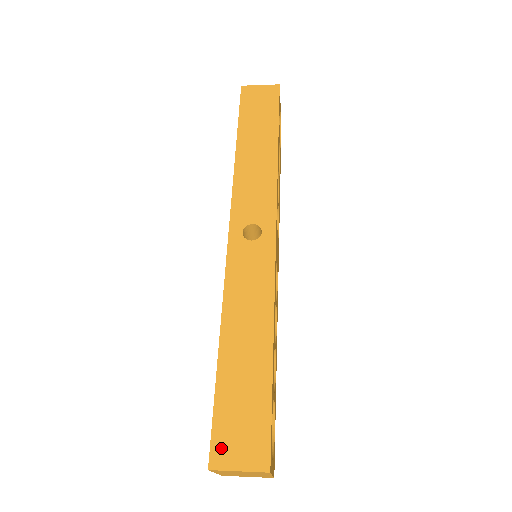
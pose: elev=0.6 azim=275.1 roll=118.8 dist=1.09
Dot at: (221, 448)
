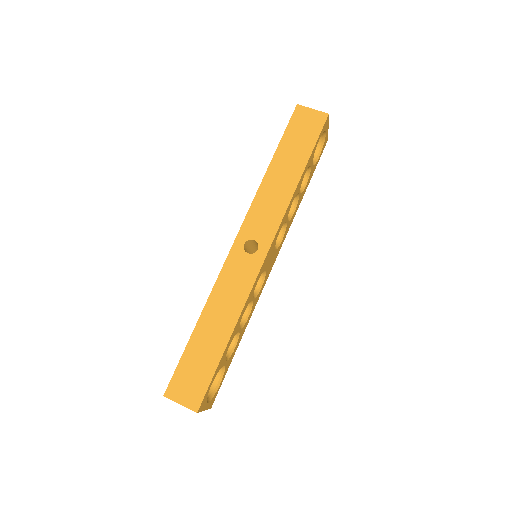
Dot at: (175, 387)
